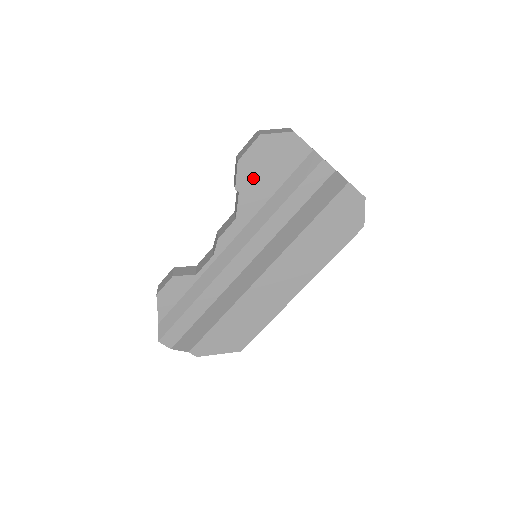
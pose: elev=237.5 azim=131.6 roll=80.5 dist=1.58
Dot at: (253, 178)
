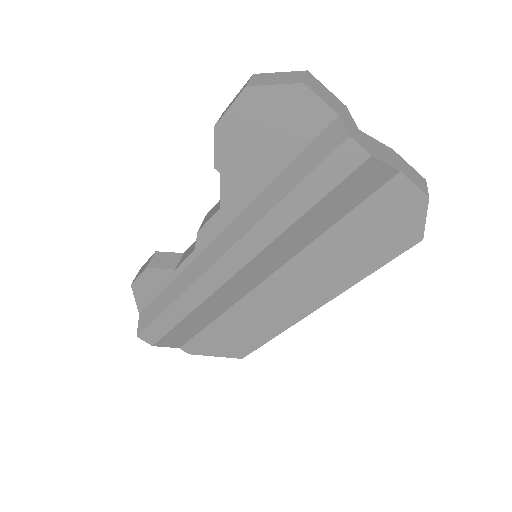
Dot at: (240, 154)
